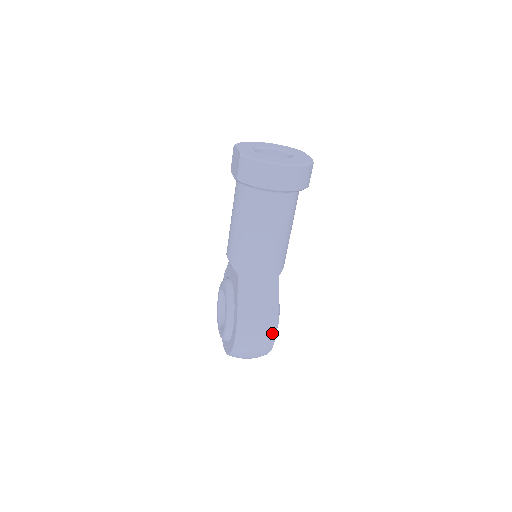
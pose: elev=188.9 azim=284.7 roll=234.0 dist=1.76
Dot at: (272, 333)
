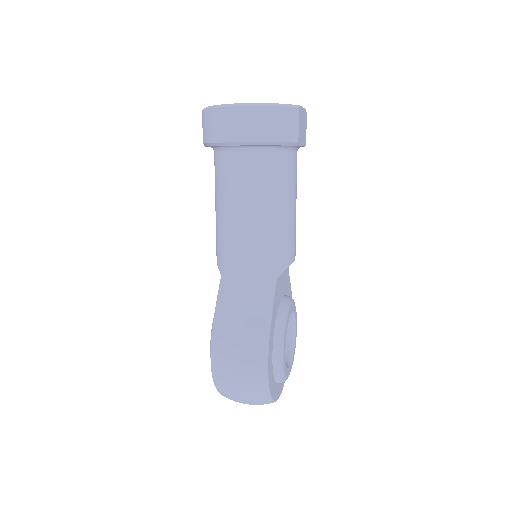
Dot at: (259, 358)
